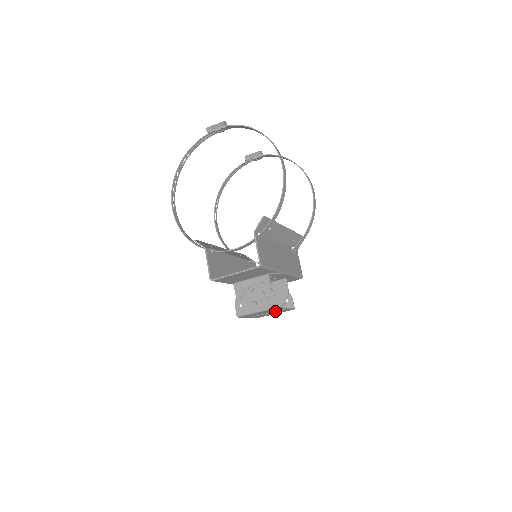
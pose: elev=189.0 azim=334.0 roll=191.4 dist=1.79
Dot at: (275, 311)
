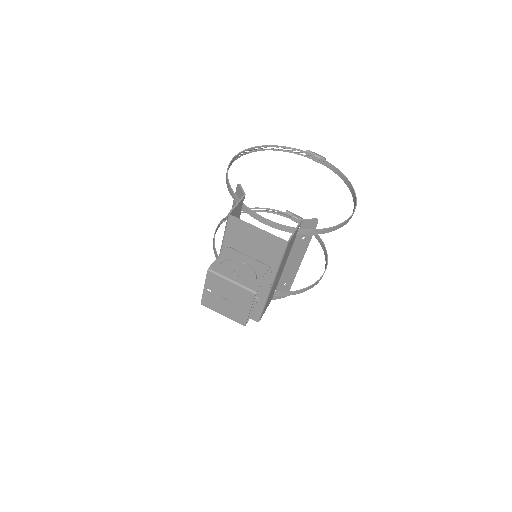
Dot at: (236, 305)
